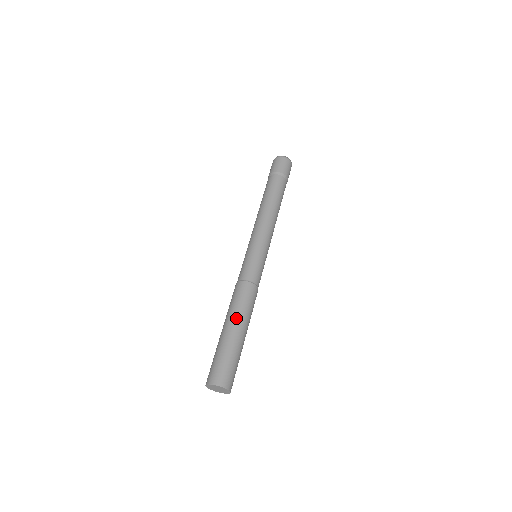
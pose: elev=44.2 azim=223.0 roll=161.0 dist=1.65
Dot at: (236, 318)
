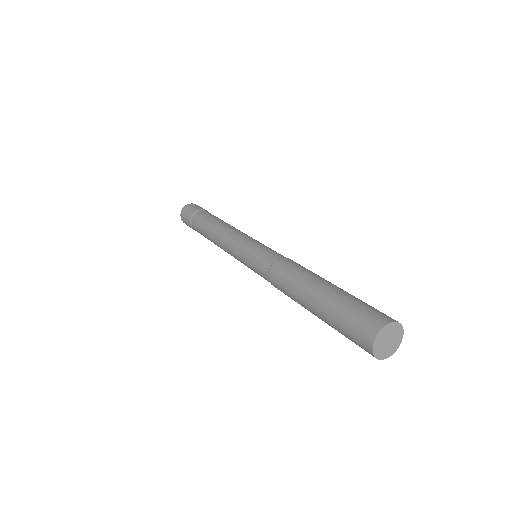
Dot at: occluded
